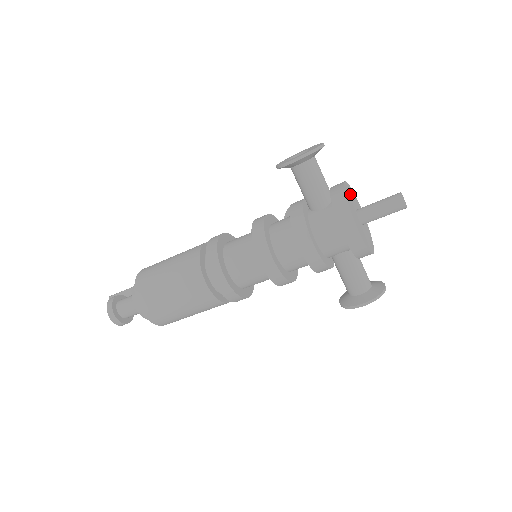
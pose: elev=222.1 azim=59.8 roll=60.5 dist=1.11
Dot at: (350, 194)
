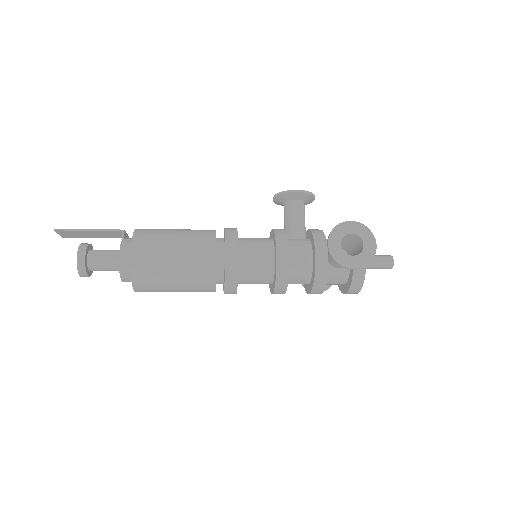
Dot at: occluded
